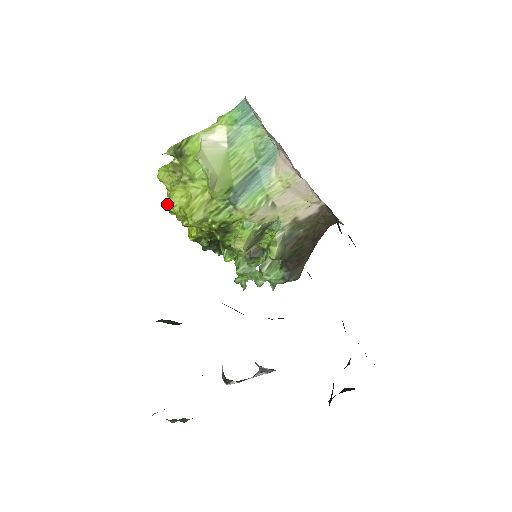
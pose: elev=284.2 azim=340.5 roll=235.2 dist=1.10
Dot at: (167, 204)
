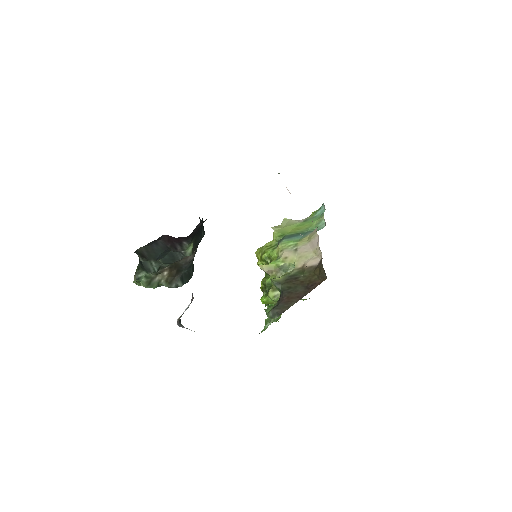
Dot at: occluded
